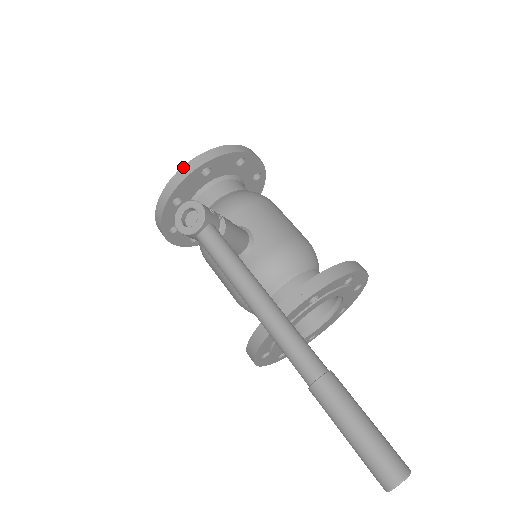
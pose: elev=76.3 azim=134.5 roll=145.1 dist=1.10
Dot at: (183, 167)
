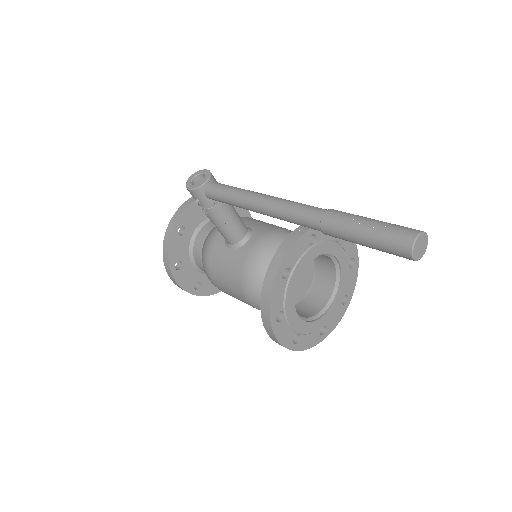
Dot at: (186, 201)
